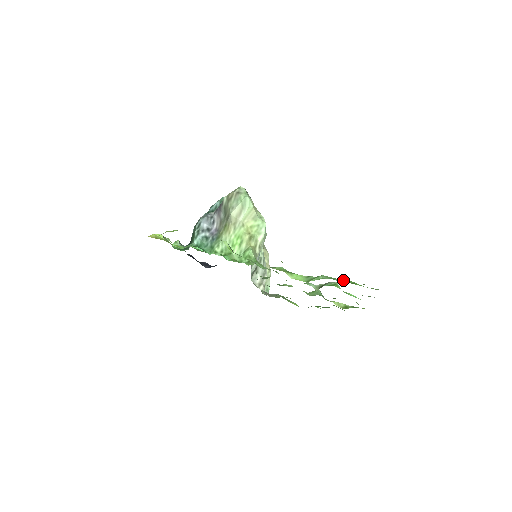
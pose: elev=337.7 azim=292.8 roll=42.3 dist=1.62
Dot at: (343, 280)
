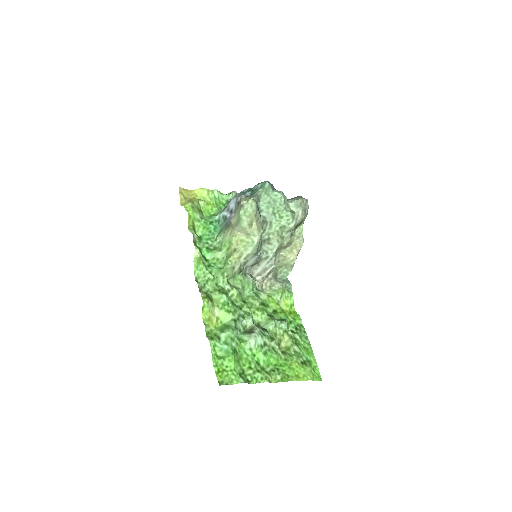
Dot at: (229, 351)
